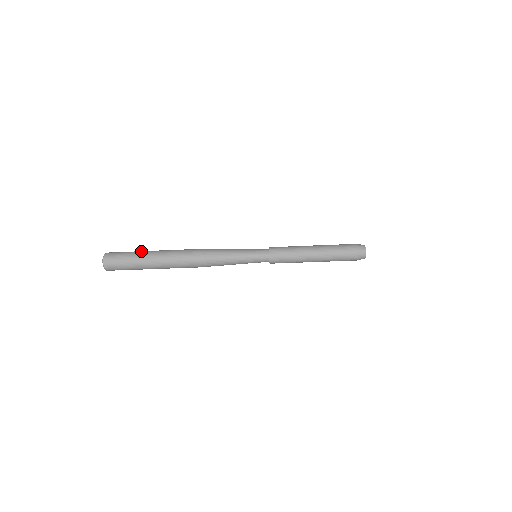
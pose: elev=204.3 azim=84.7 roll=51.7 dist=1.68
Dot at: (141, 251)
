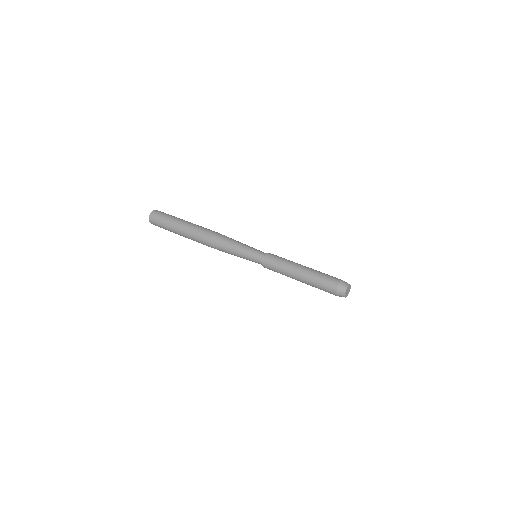
Dot at: (173, 220)
